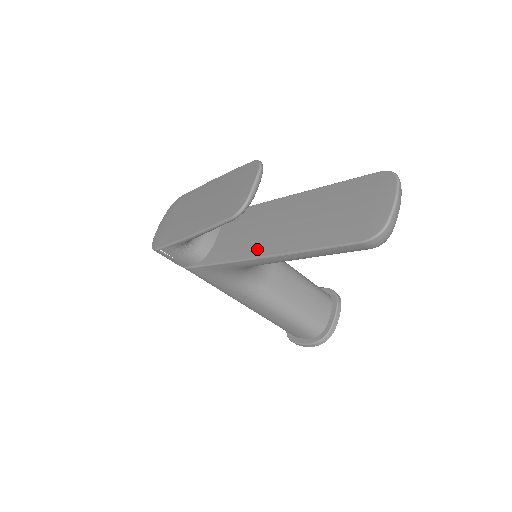
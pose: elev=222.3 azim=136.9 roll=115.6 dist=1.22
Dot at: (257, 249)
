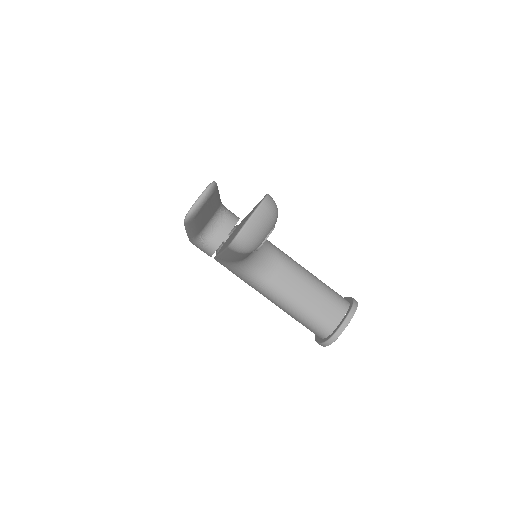
Dot at: occluded
